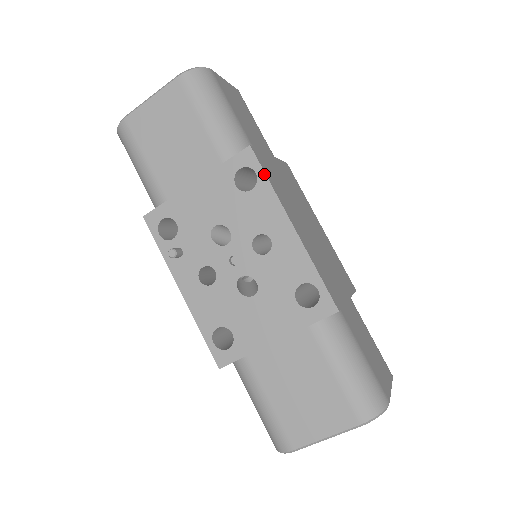
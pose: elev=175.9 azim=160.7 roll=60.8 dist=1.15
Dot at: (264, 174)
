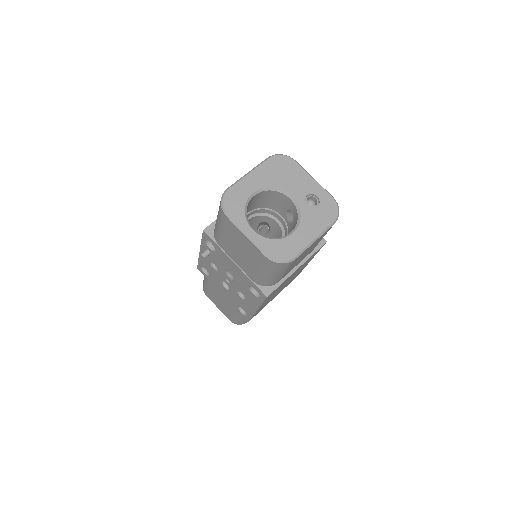
Dot at: (262, 302)
